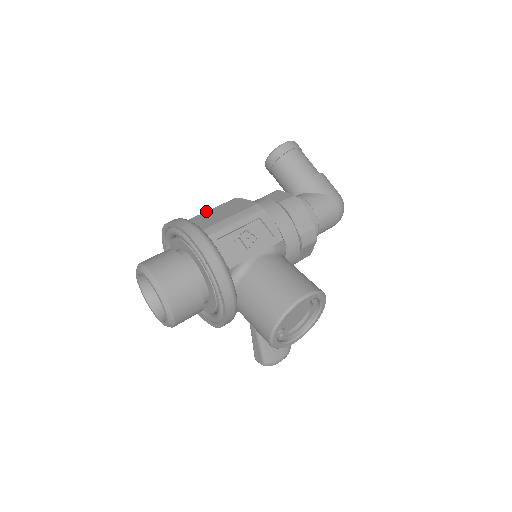
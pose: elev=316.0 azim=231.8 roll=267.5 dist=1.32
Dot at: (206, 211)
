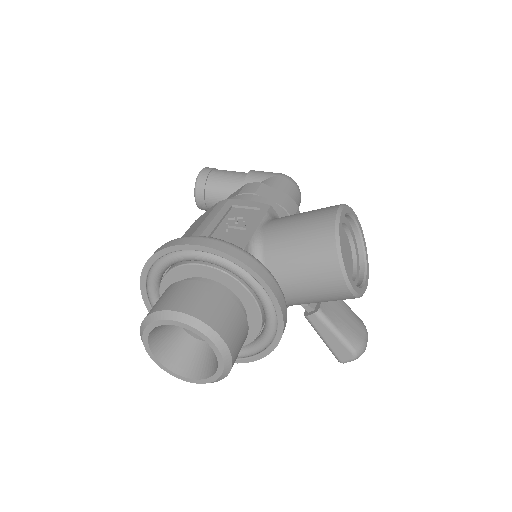
Dot at: occluded
